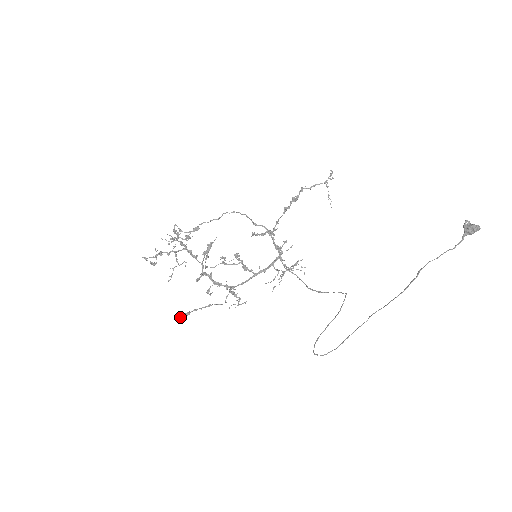
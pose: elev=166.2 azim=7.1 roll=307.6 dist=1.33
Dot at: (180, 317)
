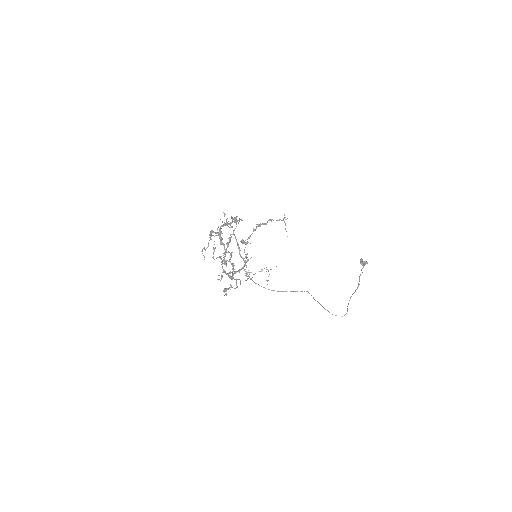
Dot at: (223, 291)
